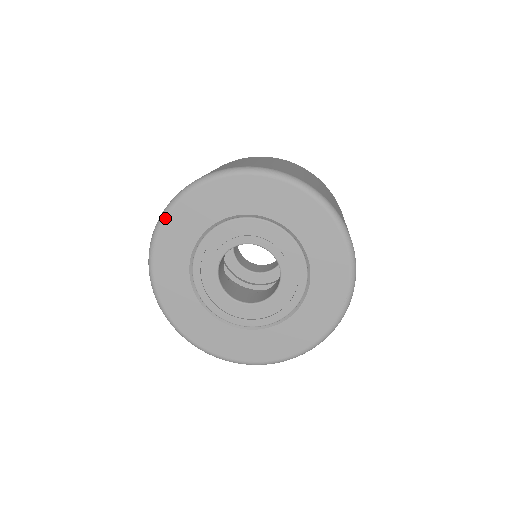
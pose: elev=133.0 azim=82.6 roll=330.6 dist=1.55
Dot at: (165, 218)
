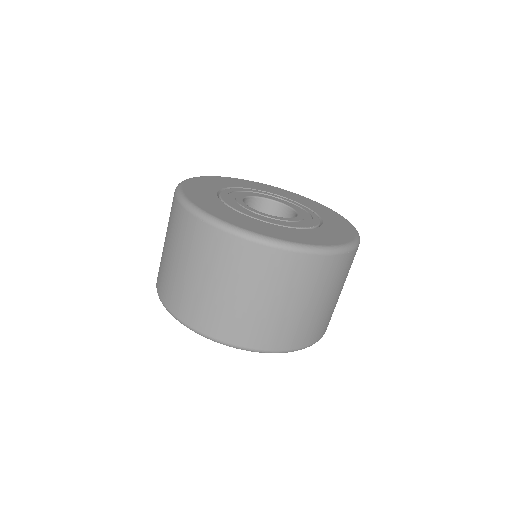
Dot at: occluded
